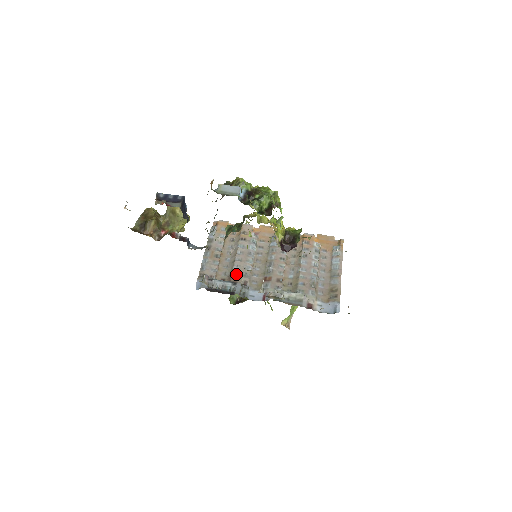
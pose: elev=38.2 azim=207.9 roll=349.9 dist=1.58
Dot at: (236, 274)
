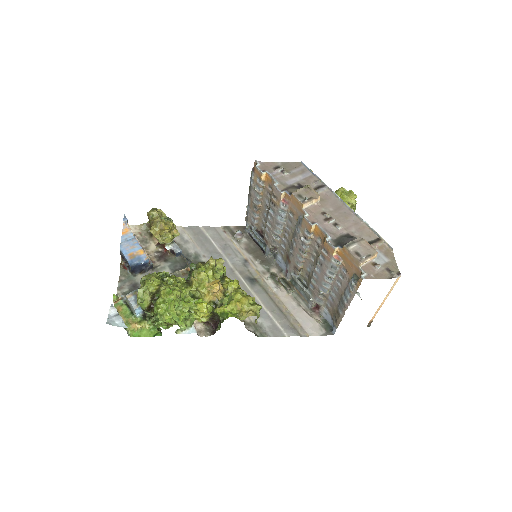
Dot at: (267, 236)
